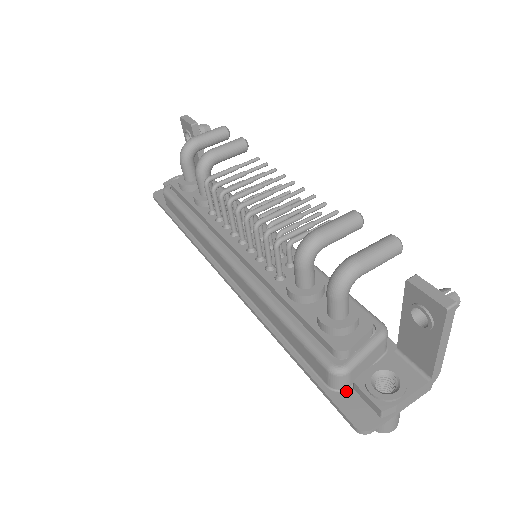
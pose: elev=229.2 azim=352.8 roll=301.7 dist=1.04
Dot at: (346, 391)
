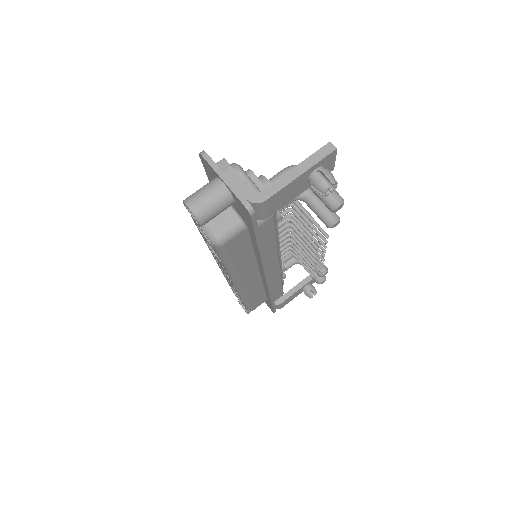
Dot at: occluded
